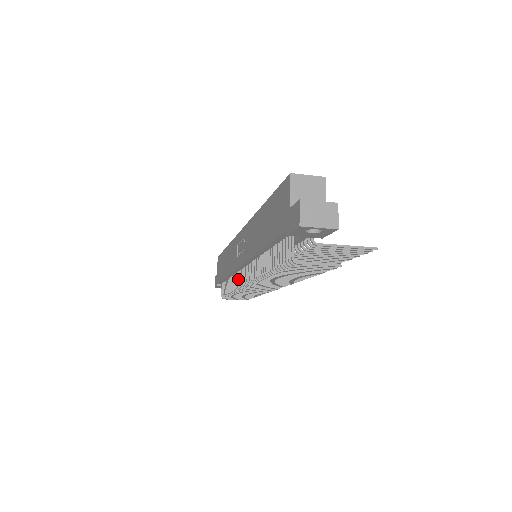
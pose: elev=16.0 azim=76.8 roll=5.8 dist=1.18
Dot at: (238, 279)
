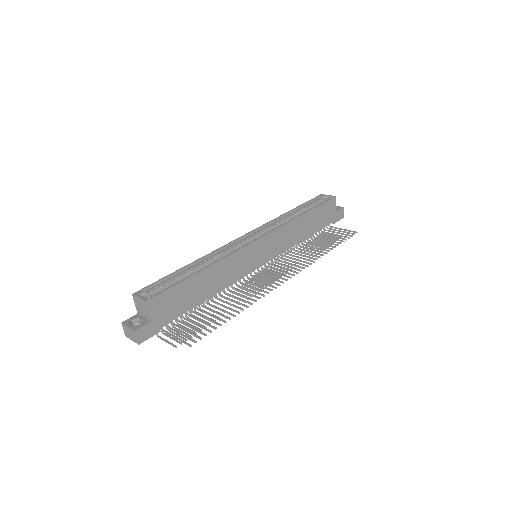
Dot at: occluded
